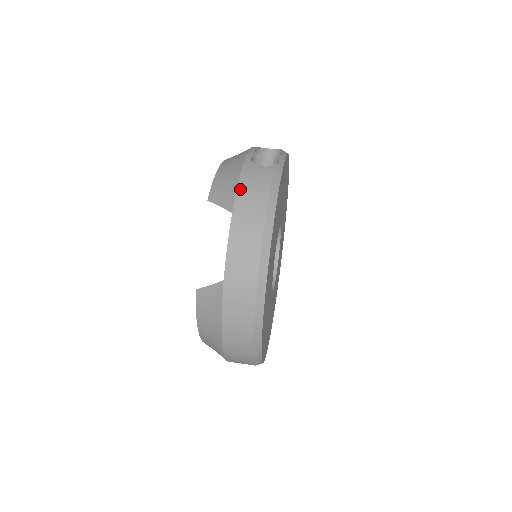
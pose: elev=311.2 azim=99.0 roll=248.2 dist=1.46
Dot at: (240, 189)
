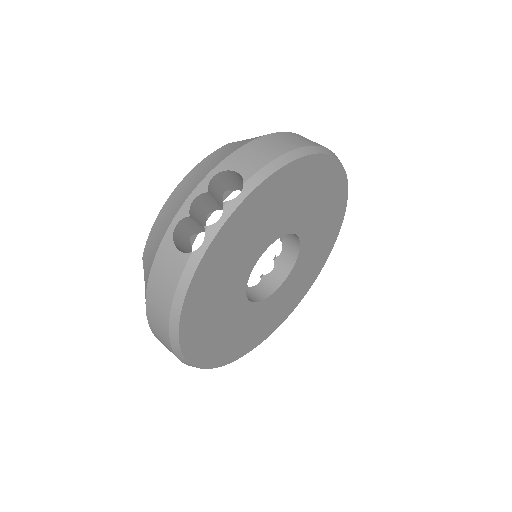
Dot at: (151, 277)
